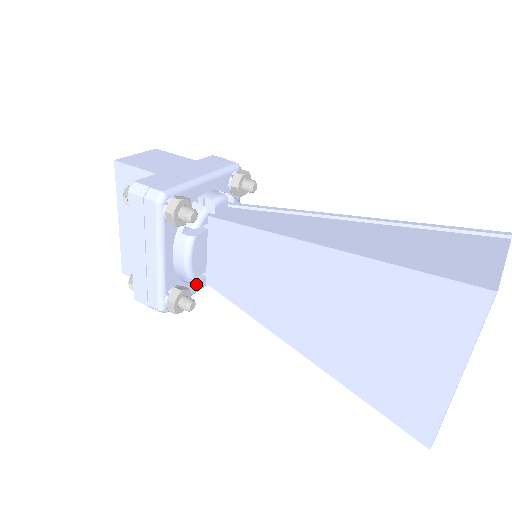
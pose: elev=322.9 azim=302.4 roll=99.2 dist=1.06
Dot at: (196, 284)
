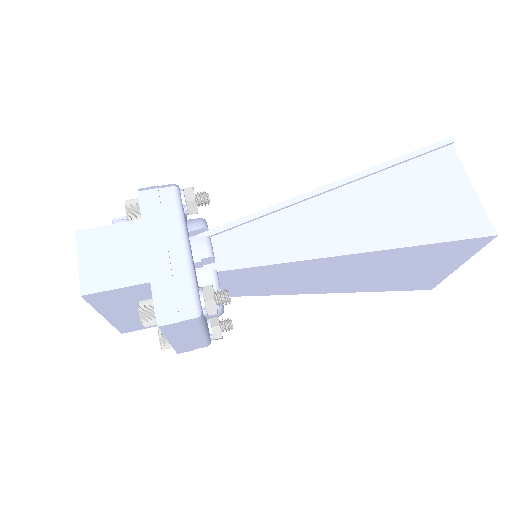
Dot at: occluded
